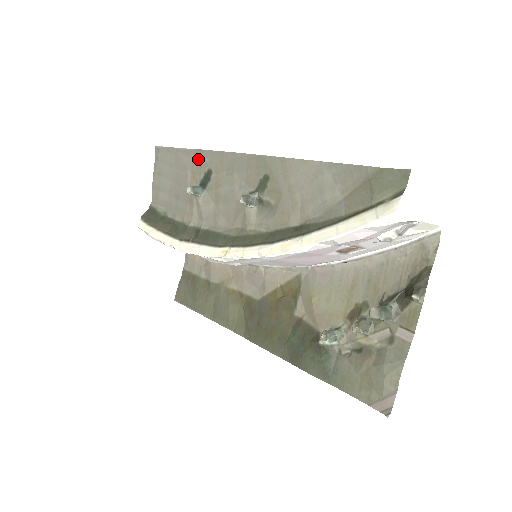
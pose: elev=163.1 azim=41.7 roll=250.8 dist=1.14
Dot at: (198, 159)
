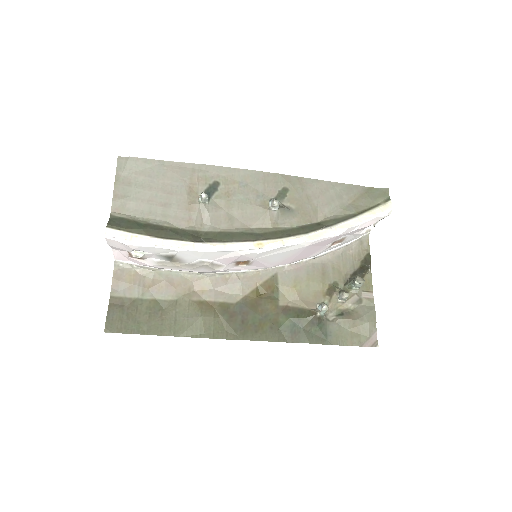
Dot at: (200, 172)
